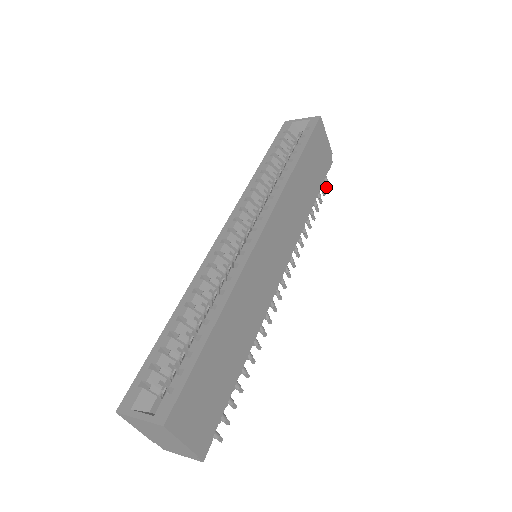
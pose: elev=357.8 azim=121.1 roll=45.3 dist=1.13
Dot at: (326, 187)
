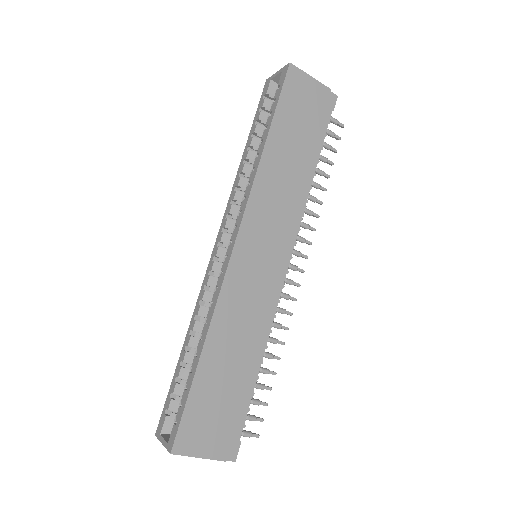
Dot at: occluded
